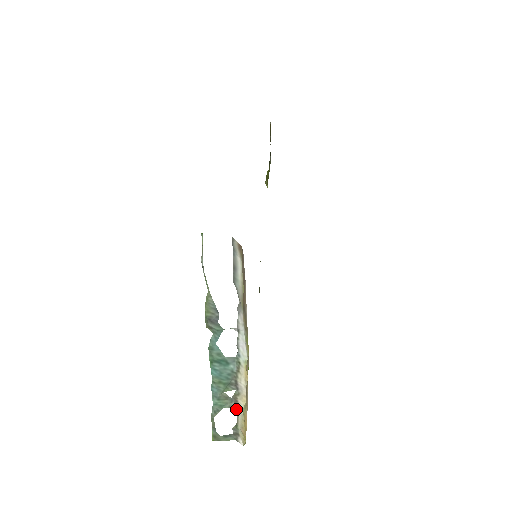
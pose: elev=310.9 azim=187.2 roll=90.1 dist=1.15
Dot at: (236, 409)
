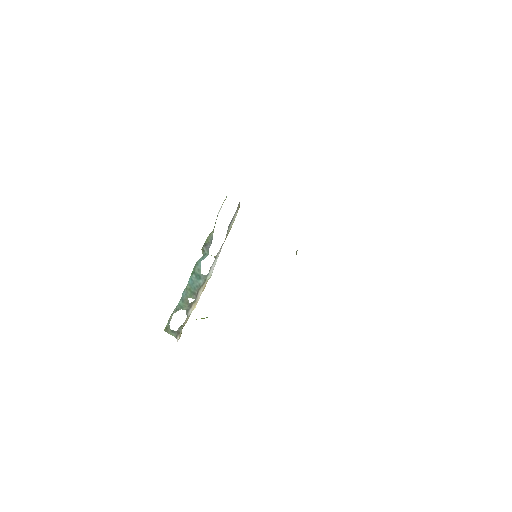
Dot at: (188, 312)
